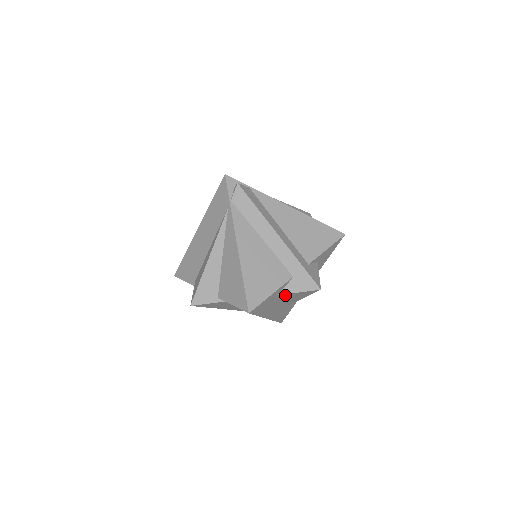
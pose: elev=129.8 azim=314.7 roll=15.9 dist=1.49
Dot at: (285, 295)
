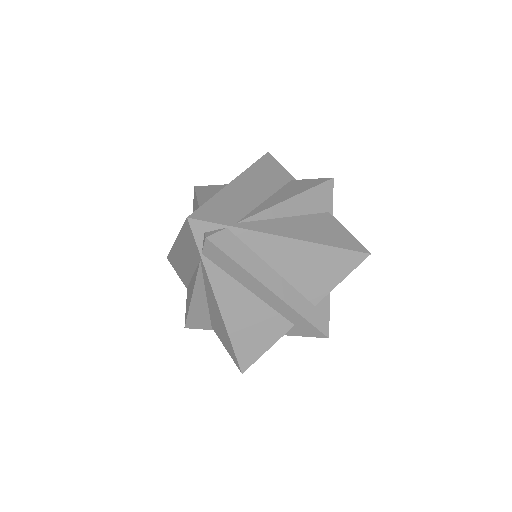
Dot at: occluded
